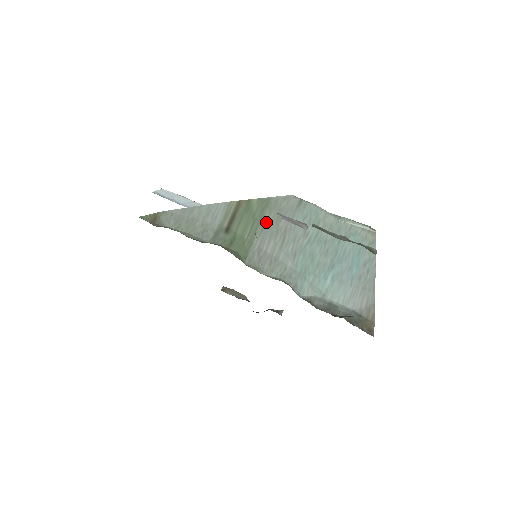
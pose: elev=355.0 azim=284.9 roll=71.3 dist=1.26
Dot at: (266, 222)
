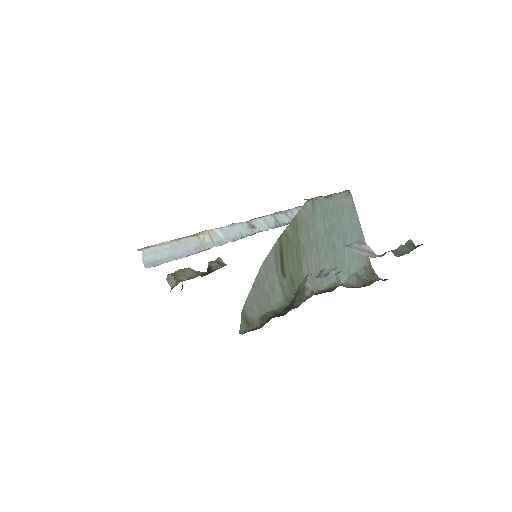
Dot at: (303, 242)
